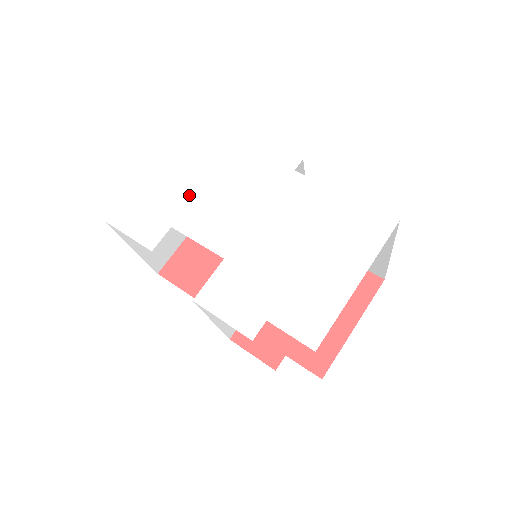
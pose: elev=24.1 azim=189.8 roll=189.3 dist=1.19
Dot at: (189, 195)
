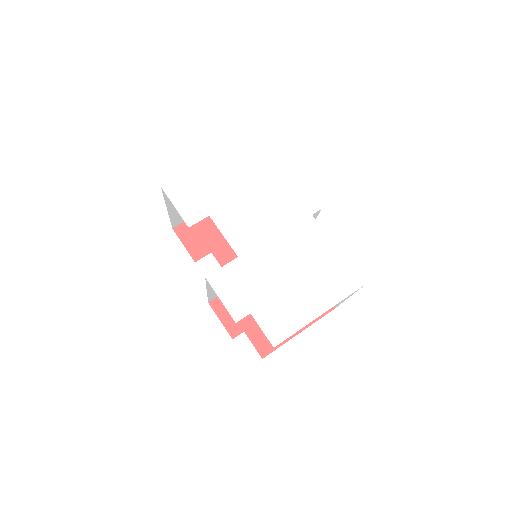
Dot at: (231, 197)
